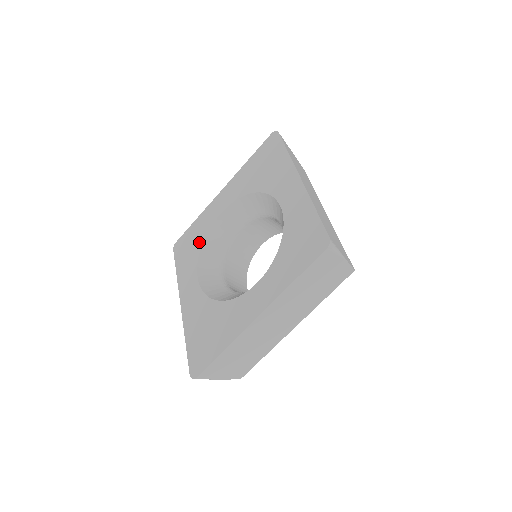
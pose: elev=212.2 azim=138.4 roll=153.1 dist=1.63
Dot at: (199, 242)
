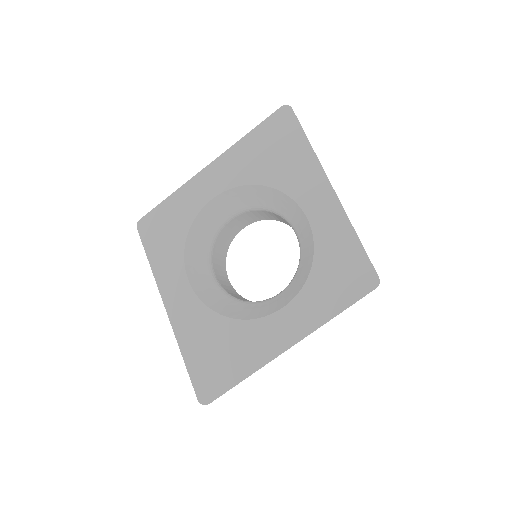
Dot at: (182, 230)
